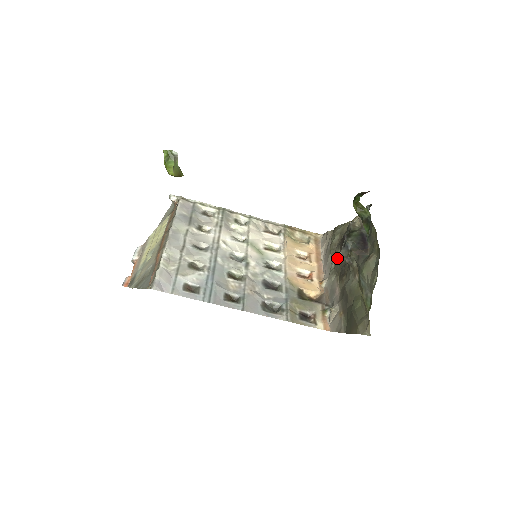
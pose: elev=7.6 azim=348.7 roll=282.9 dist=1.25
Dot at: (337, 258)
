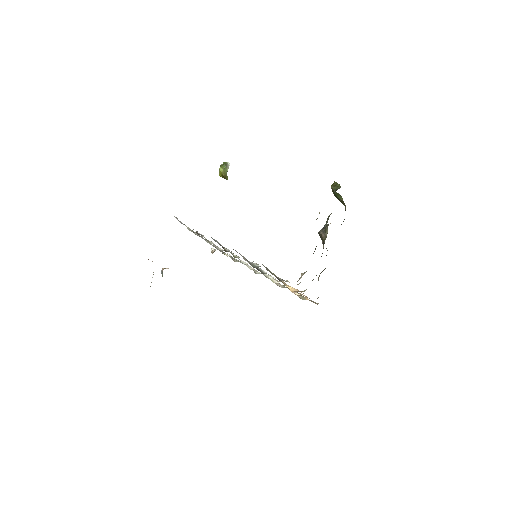
Dot at: occluded
